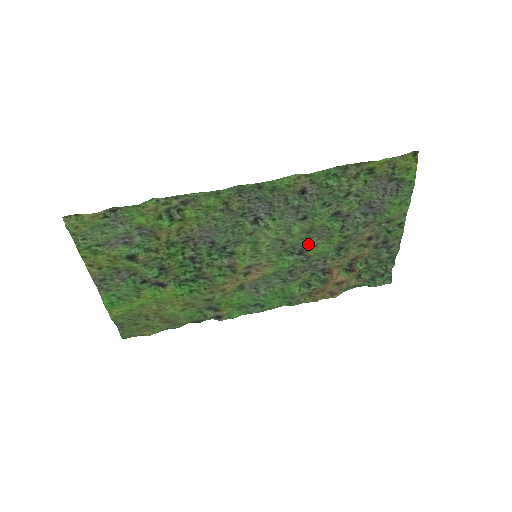
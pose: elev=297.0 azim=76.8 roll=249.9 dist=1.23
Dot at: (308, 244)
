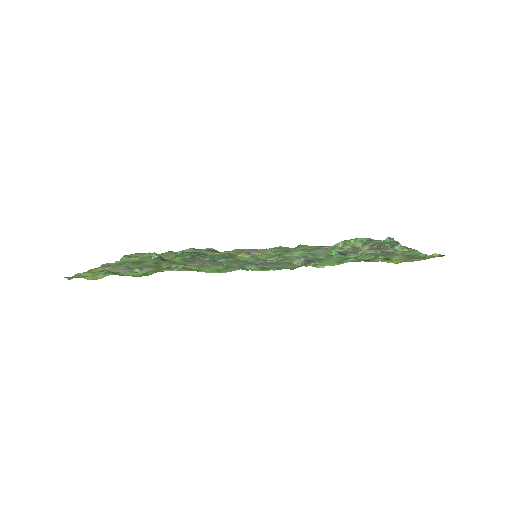
Dot at: occluded
